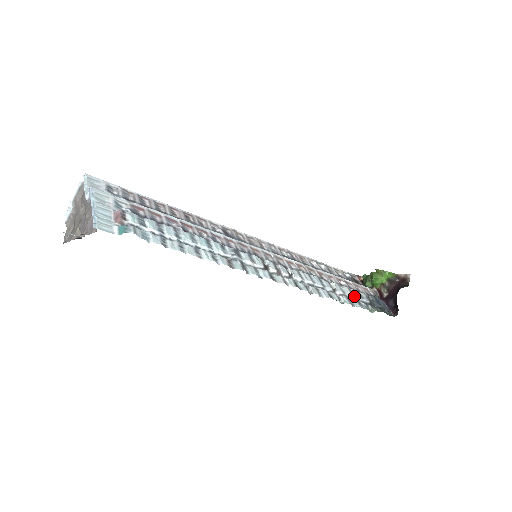
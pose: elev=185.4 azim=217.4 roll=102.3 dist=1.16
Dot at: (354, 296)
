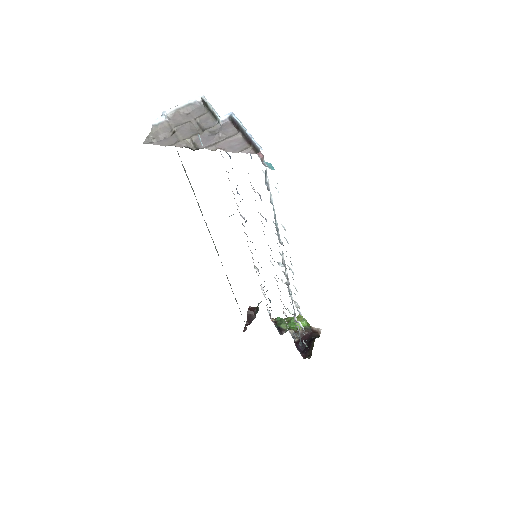
Dot at: (298, 327)
